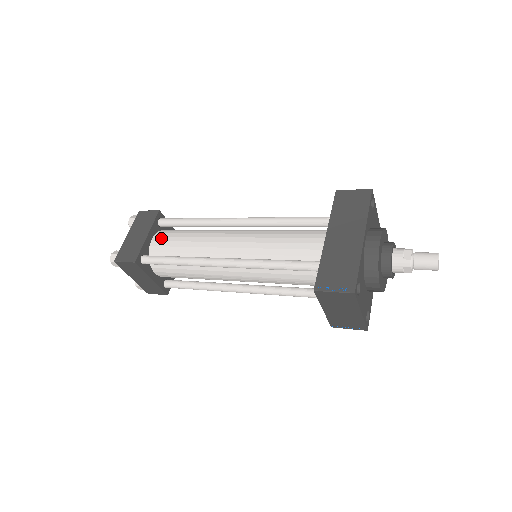
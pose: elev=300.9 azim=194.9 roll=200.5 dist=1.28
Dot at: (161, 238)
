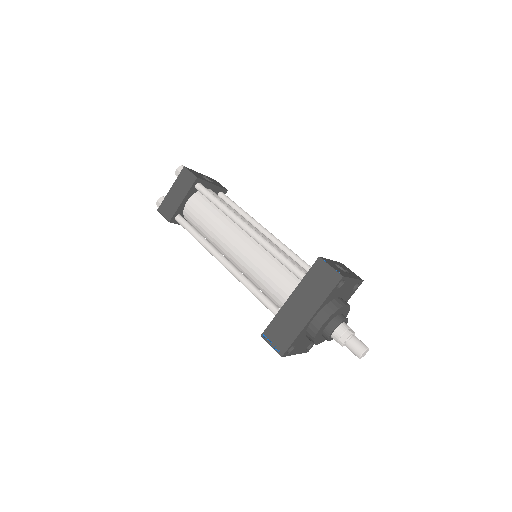
Dot at: (193, 205)
